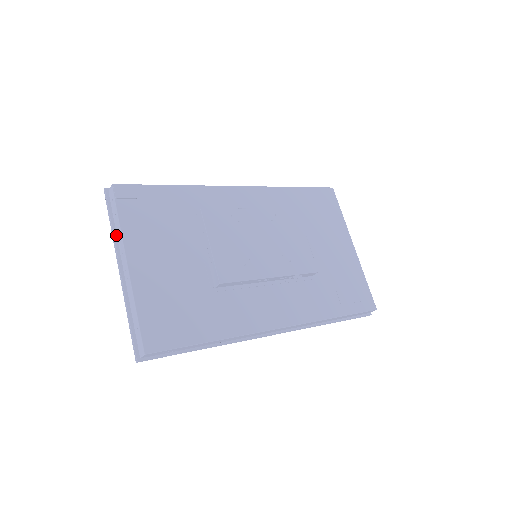
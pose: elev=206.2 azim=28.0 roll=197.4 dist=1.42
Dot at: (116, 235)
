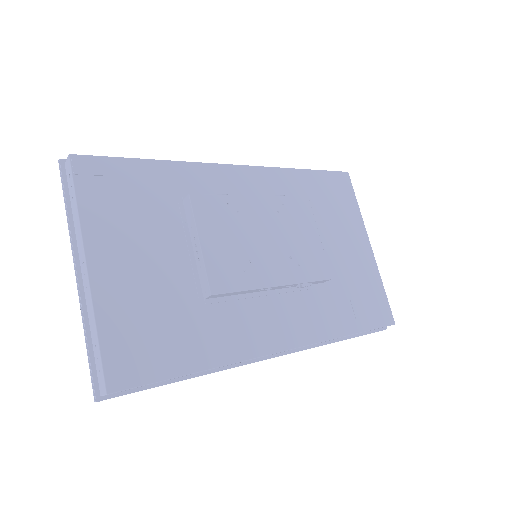
Dot at: (73, 224)
